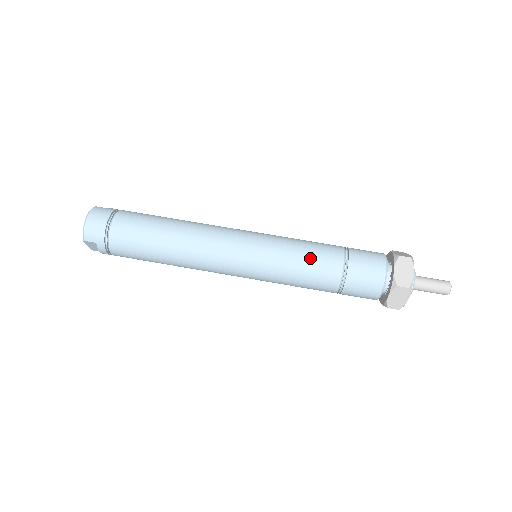
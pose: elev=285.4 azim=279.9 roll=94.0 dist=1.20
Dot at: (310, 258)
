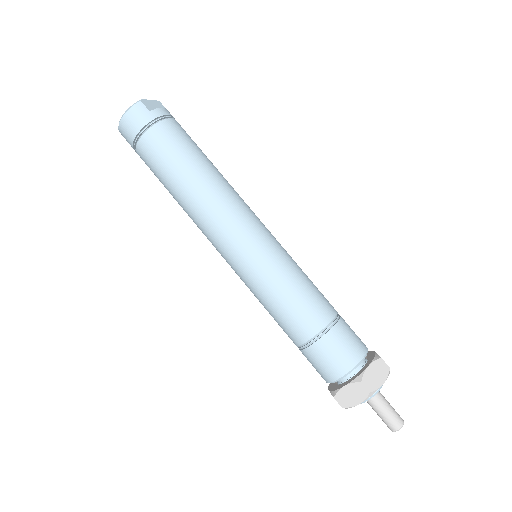
Dot at: (283, 312)
